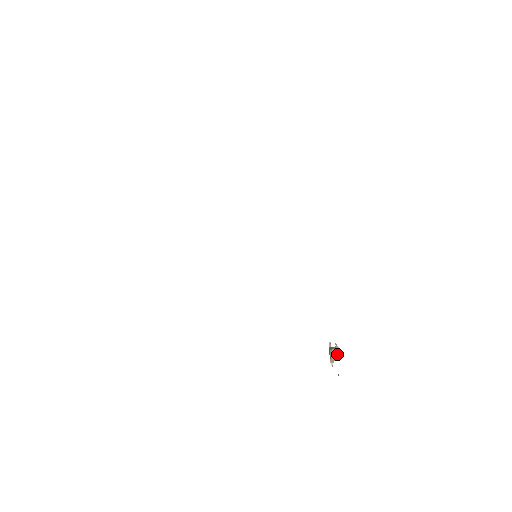
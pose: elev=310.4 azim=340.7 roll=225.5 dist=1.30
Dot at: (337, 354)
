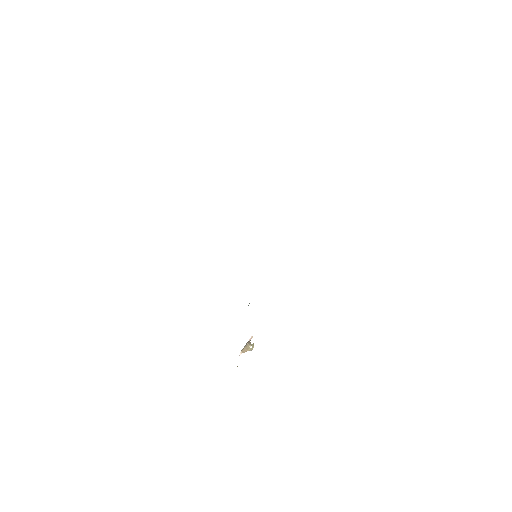
Dot at: (249, 350)
